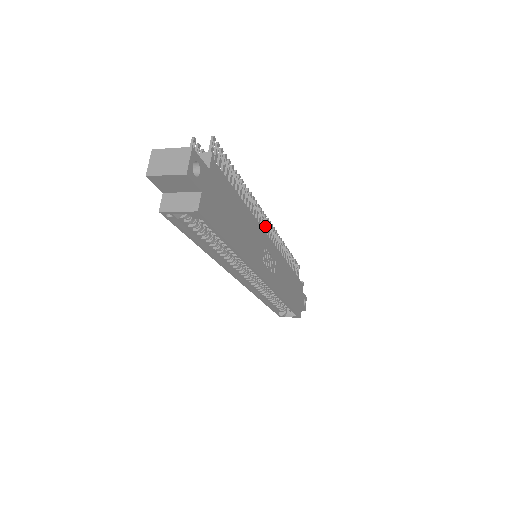
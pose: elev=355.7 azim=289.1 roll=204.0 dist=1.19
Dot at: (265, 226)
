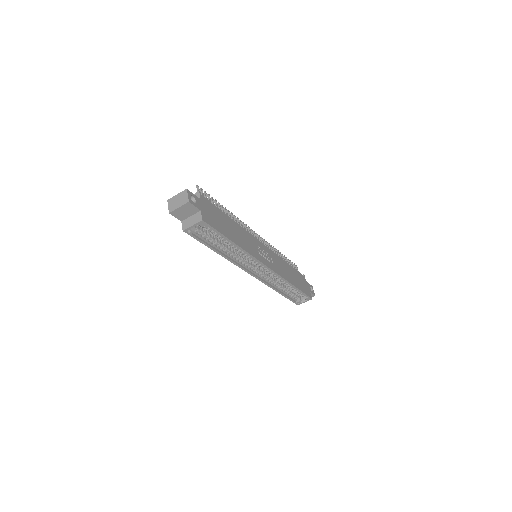
Dot at: (254, 236)
